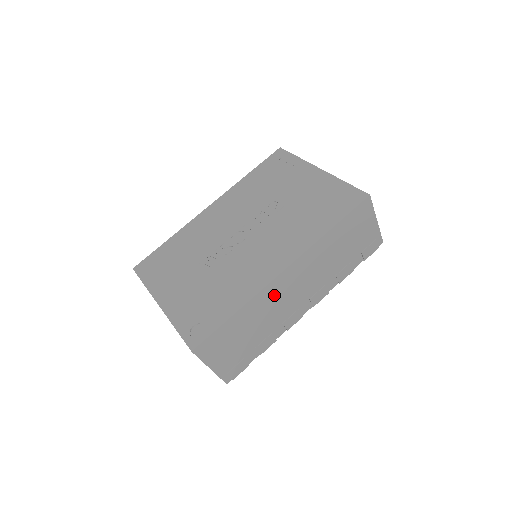
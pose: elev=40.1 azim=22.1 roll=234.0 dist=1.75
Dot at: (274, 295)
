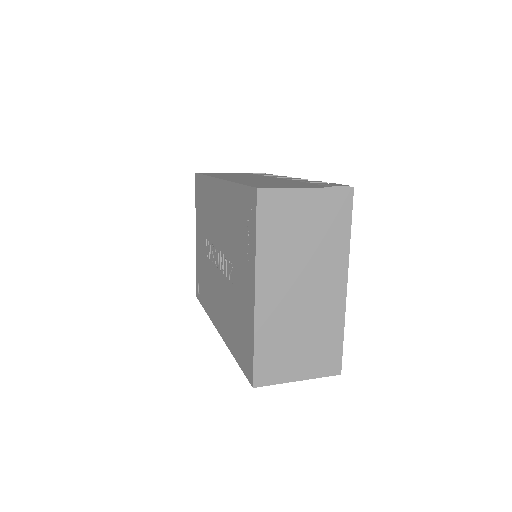
Dot at: occluded
